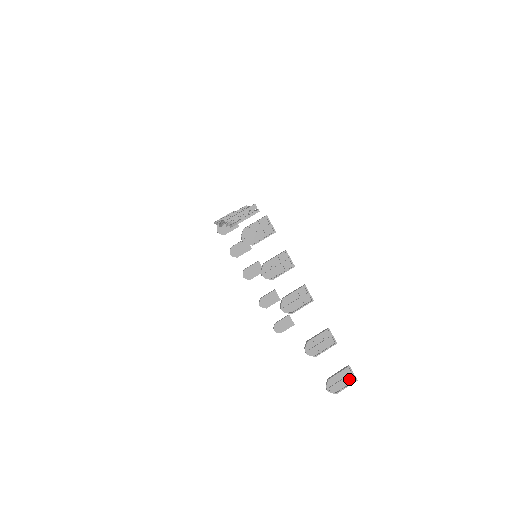
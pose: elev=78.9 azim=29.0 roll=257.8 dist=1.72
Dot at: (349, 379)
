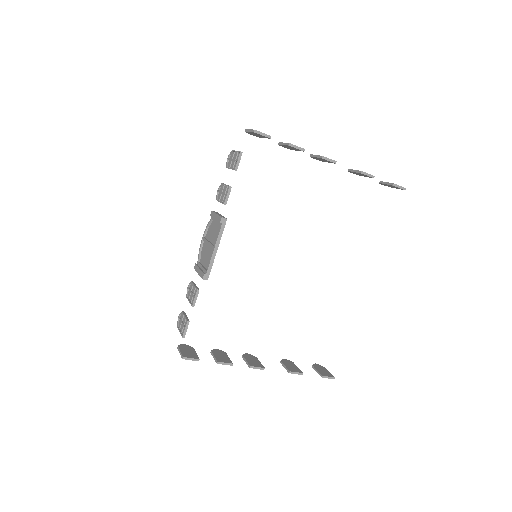
Dot at: (328, 375)
